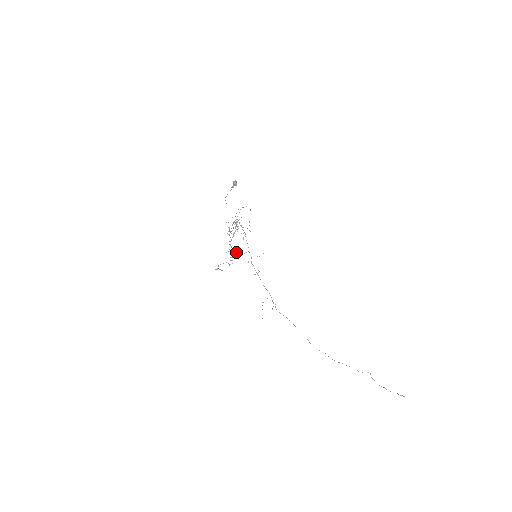
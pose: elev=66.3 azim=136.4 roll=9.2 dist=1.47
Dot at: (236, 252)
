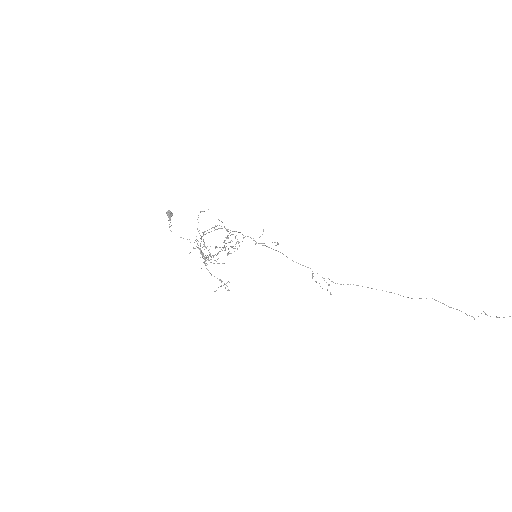
Dot at: occluded
